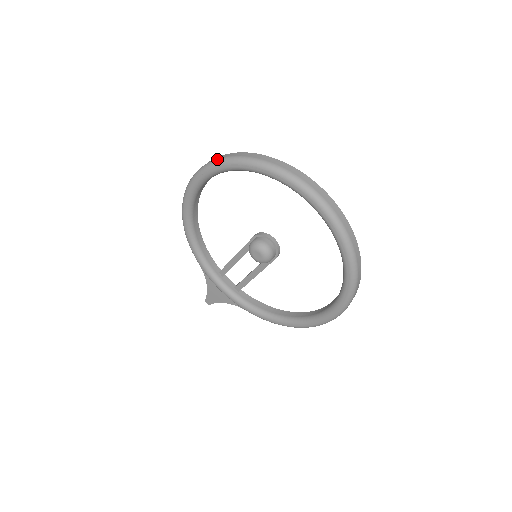
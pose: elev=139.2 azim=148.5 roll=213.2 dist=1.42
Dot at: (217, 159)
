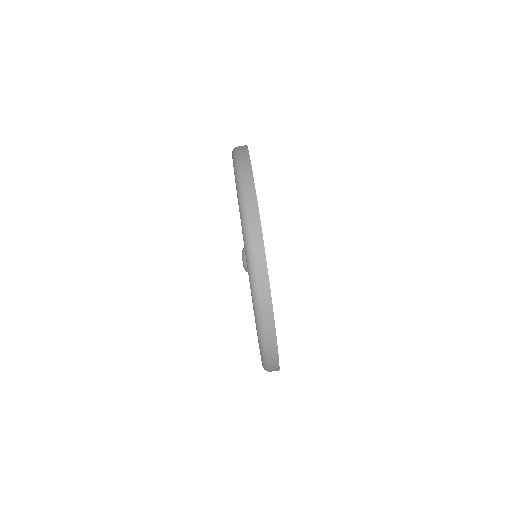
Dot at: (238, 156)
